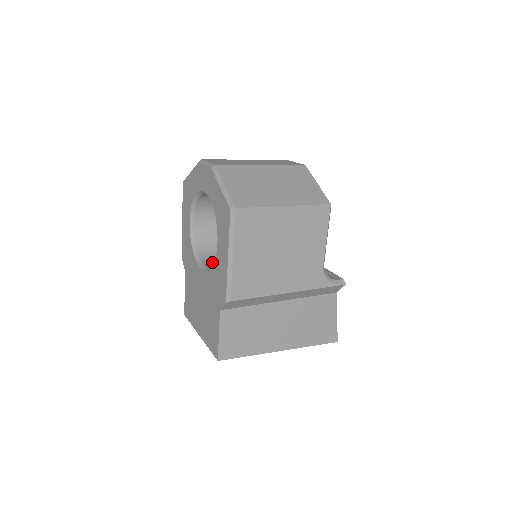
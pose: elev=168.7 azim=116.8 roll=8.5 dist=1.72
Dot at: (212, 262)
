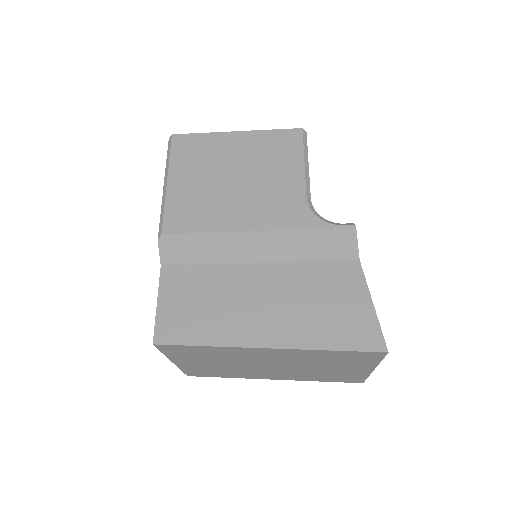
Dot at: occluded
